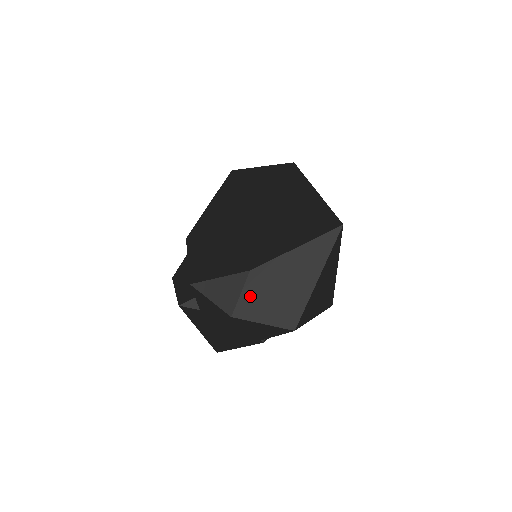
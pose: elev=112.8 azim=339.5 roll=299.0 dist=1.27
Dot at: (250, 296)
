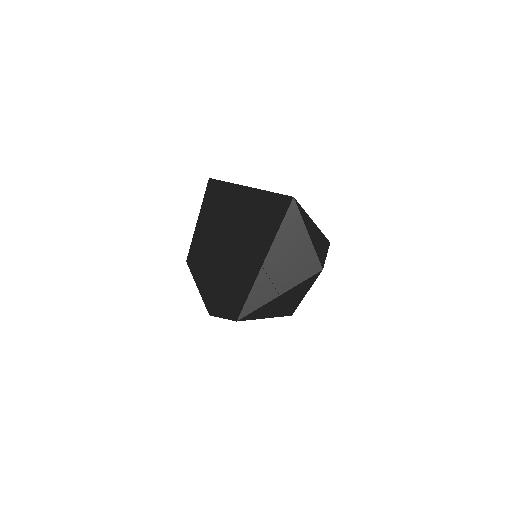
Dot at: (279, 277)
